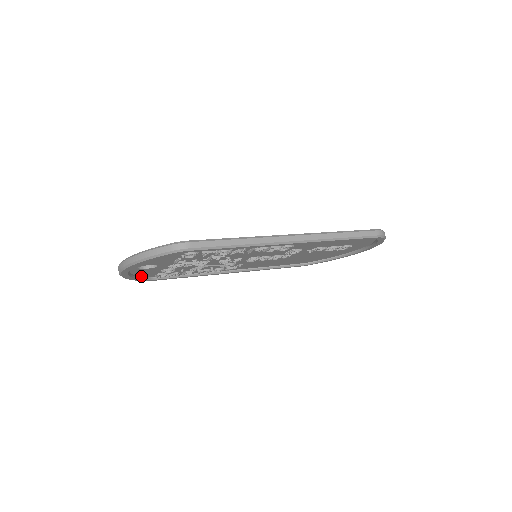
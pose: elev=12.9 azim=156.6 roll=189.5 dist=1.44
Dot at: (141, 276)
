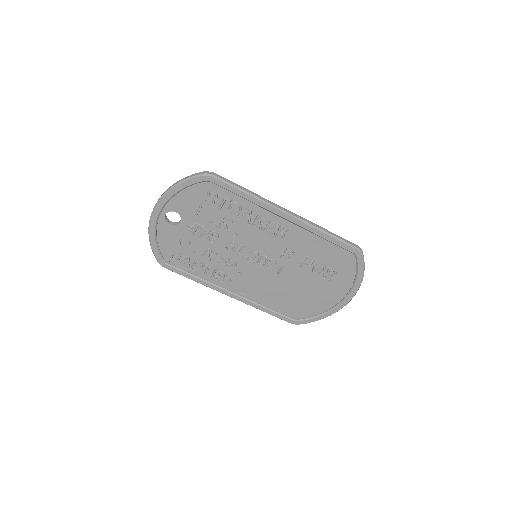
Dot at: (160, 250)
